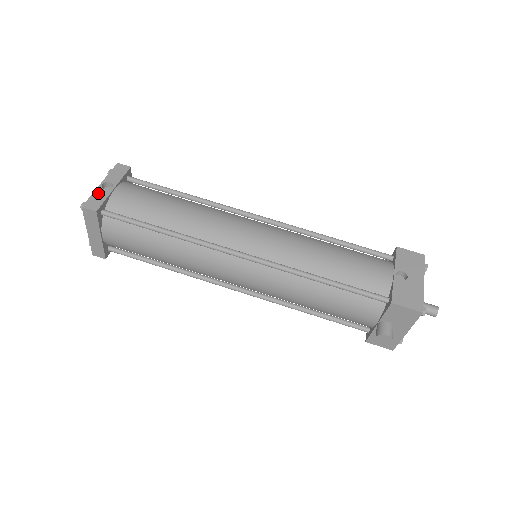
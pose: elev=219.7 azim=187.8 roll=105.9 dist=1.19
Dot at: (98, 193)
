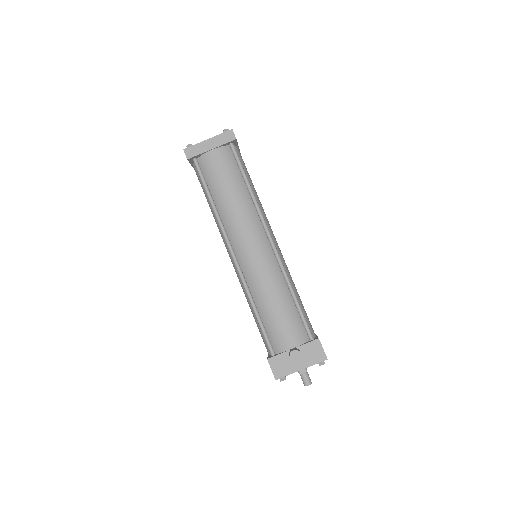
Dot at: occluded
